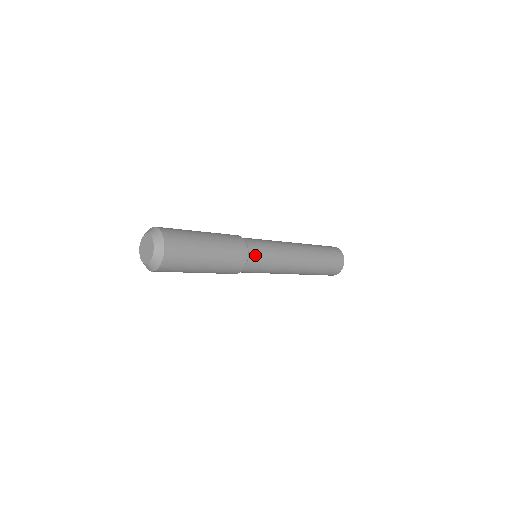
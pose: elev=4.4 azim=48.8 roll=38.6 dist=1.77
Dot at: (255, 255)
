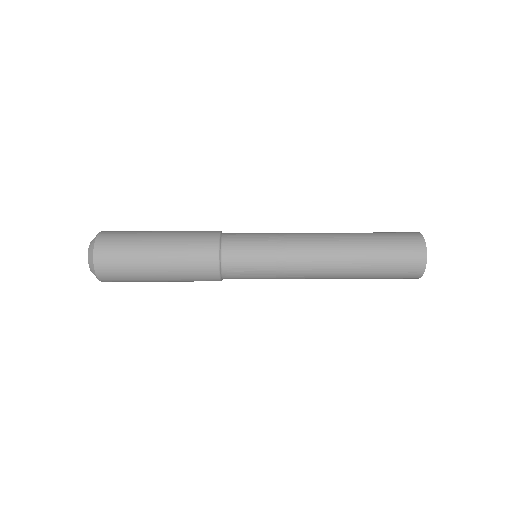
Dot at: (233, 251)
